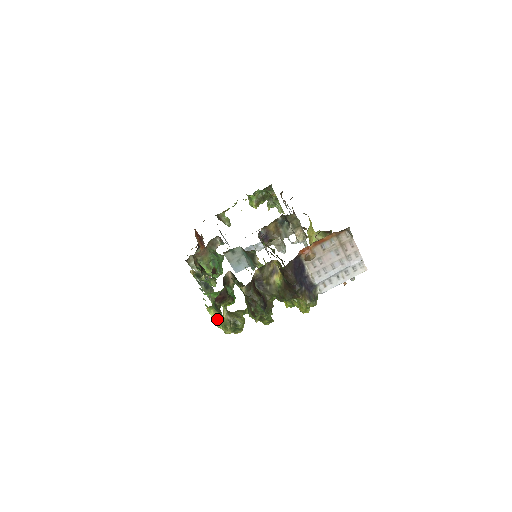
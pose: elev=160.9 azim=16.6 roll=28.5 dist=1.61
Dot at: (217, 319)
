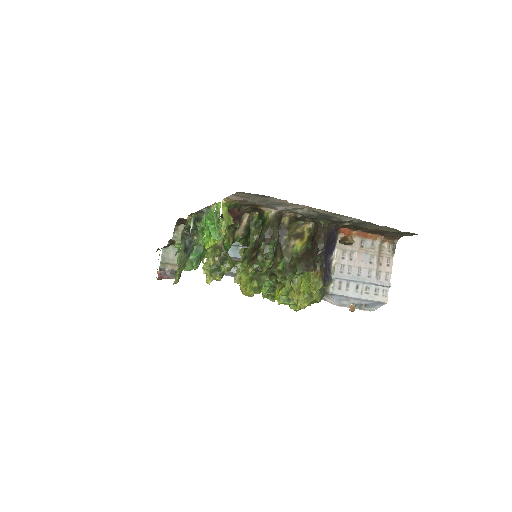
Dot at: (227, 217)
